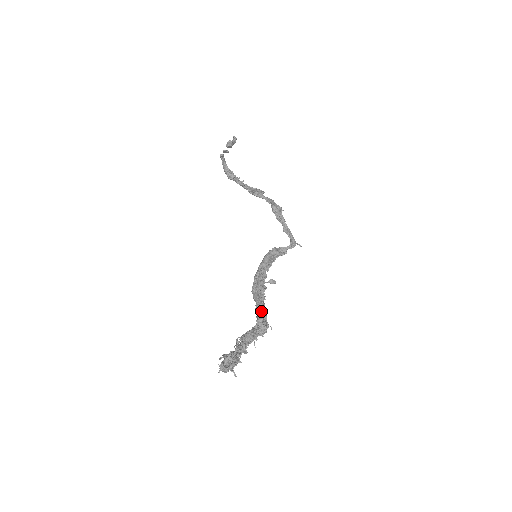
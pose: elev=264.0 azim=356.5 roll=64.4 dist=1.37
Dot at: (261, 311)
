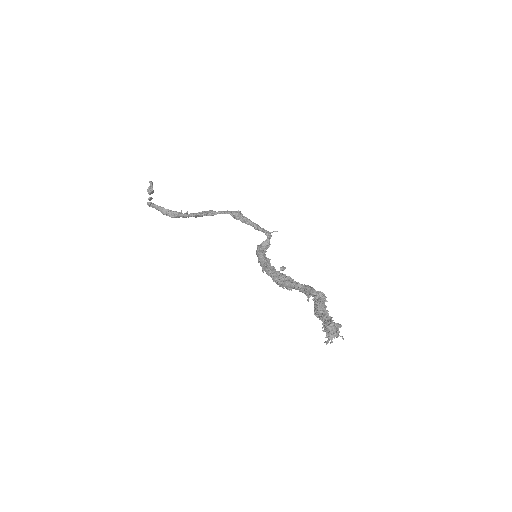
Dot at: (306, 286)
